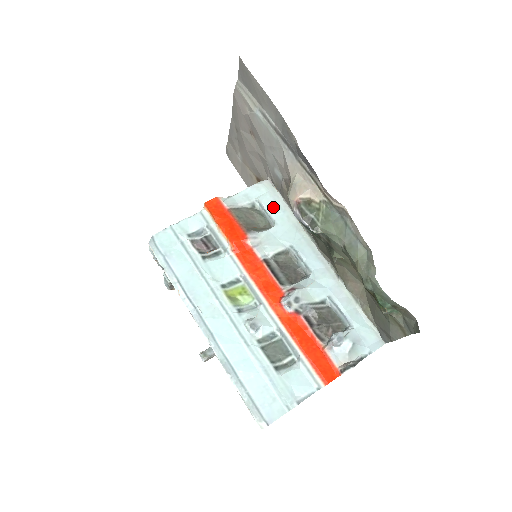
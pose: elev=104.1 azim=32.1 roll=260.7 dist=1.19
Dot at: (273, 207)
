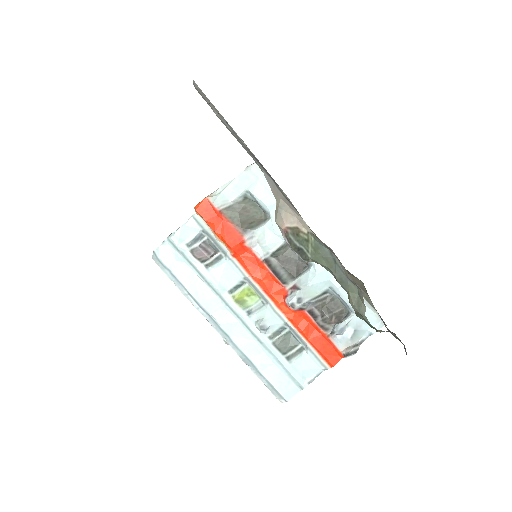
Dot at: (266, 198)
